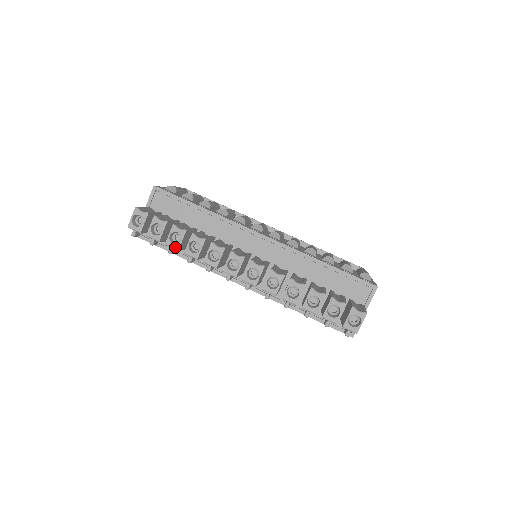
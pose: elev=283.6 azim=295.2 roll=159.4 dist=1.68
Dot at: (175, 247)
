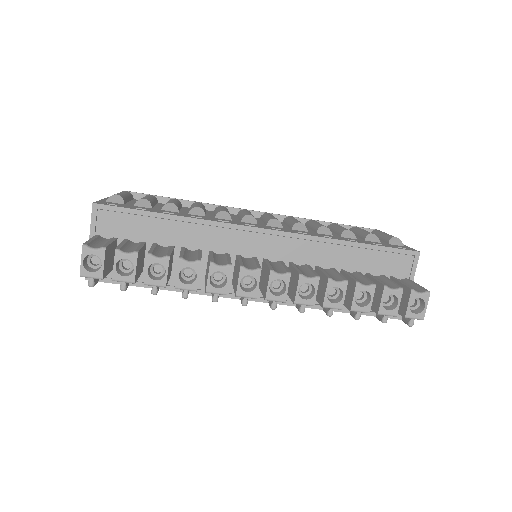
Dot at: (160, 284)
